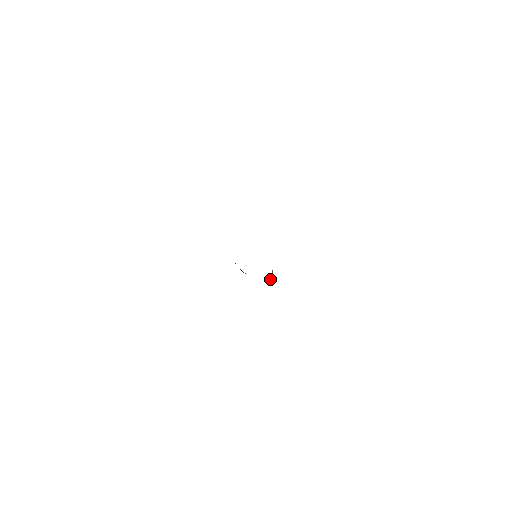
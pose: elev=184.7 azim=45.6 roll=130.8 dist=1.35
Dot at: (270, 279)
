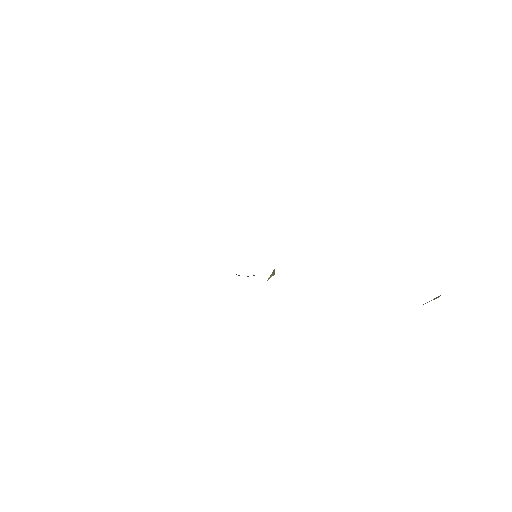
Dot at: occluded
